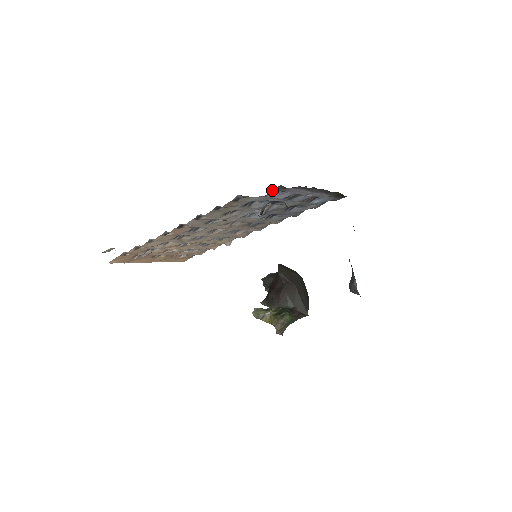
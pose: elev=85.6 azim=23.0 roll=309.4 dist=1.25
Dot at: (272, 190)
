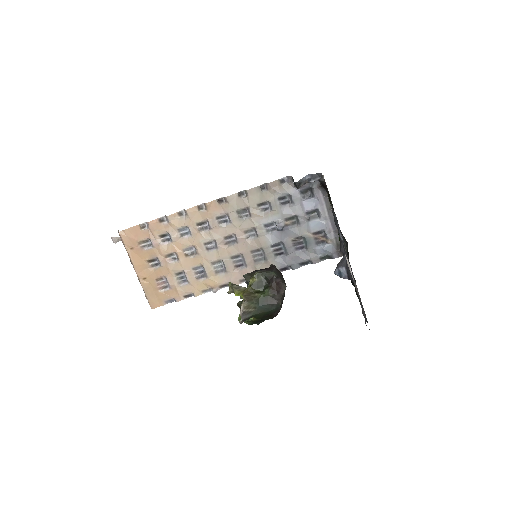
Dot at: occluded
